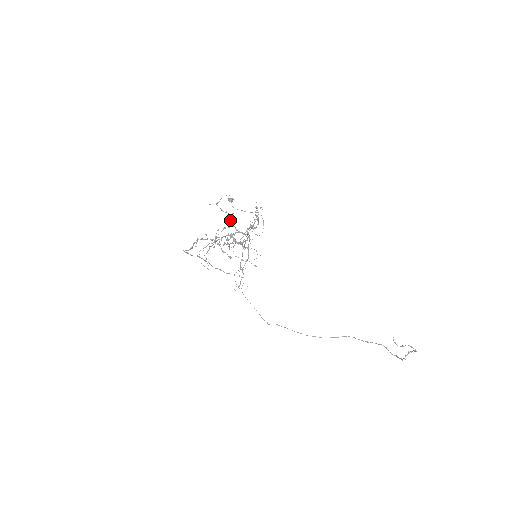
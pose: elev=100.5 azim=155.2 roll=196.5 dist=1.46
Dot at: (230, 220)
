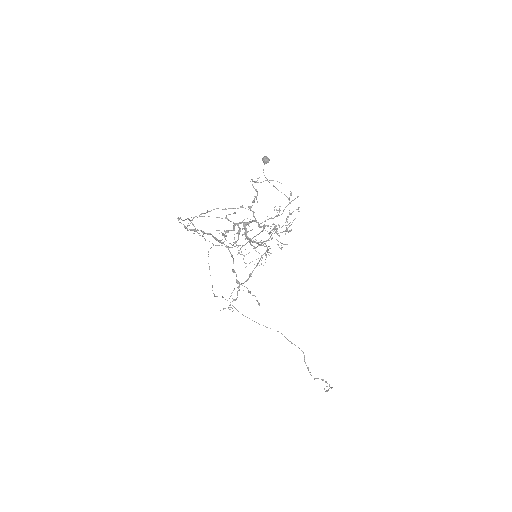
Dot at: (254, 201)
